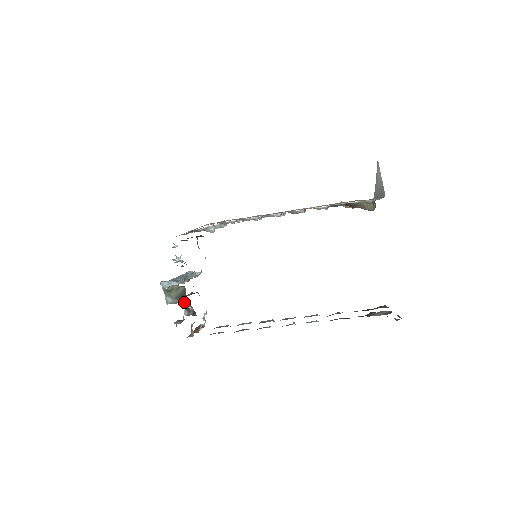
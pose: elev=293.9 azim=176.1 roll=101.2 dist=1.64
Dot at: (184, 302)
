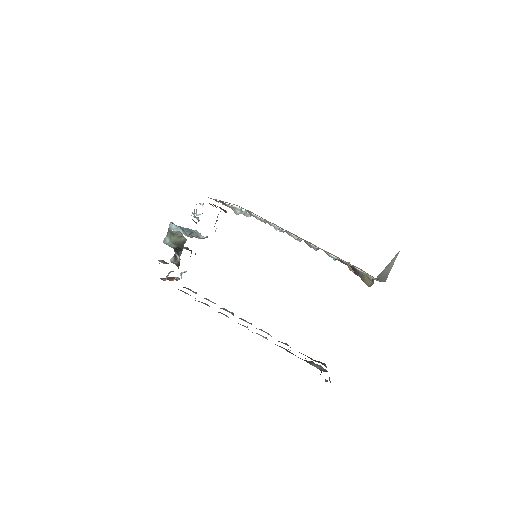
Dot at: (177, 250)
